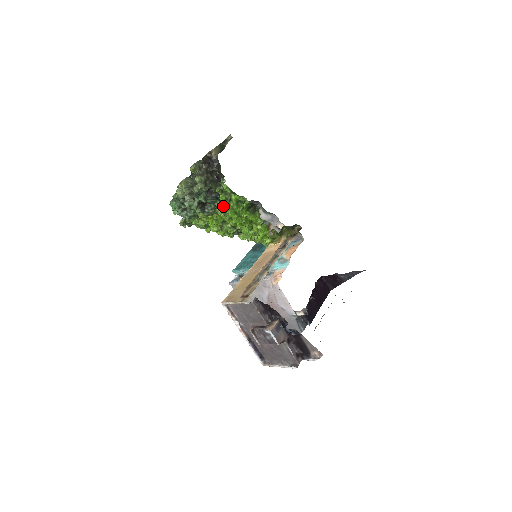
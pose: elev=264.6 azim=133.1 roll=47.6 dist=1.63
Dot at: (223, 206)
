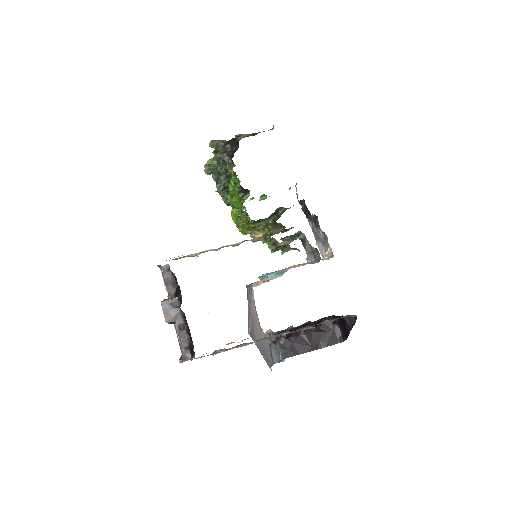
Dot at: occluded
